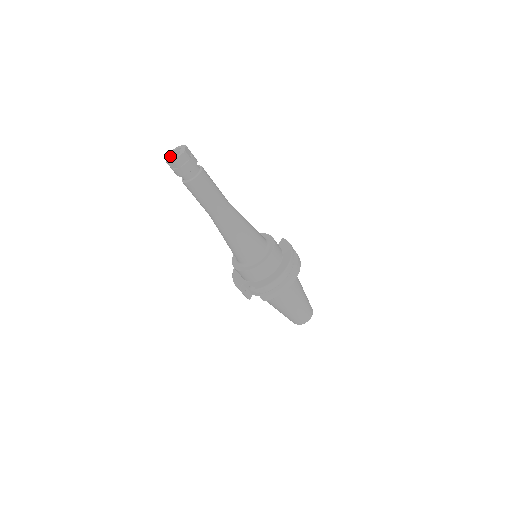
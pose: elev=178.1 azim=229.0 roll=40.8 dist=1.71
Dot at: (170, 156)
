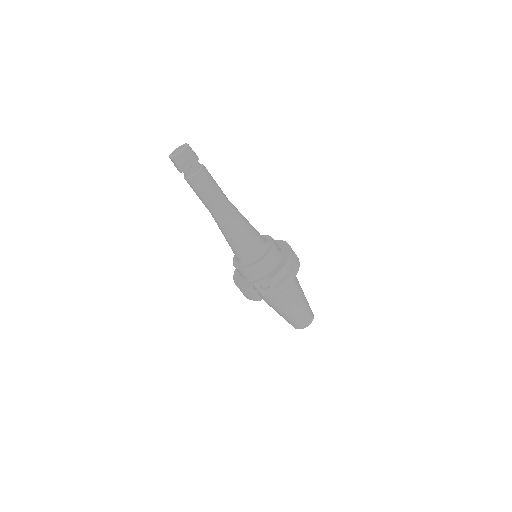
Dot at: occluded
